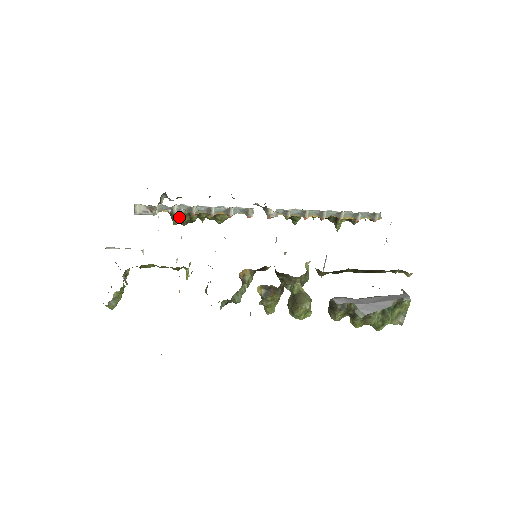
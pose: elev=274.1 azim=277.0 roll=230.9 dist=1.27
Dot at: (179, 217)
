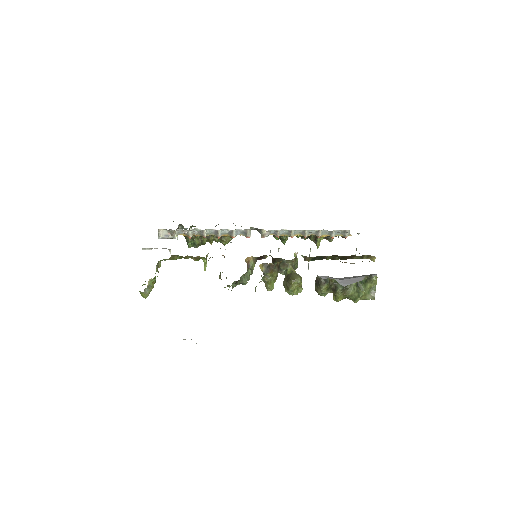
Dot at: (193, 240)
